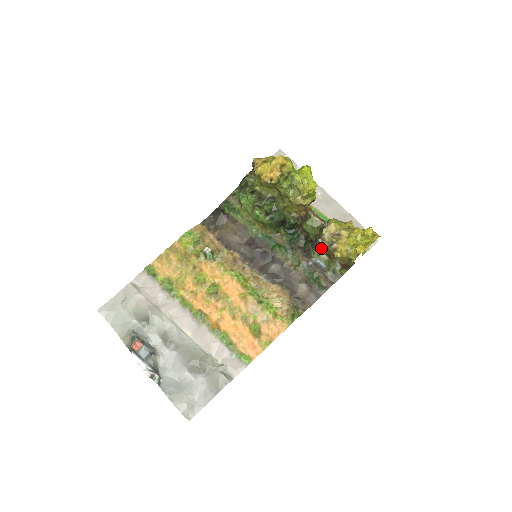
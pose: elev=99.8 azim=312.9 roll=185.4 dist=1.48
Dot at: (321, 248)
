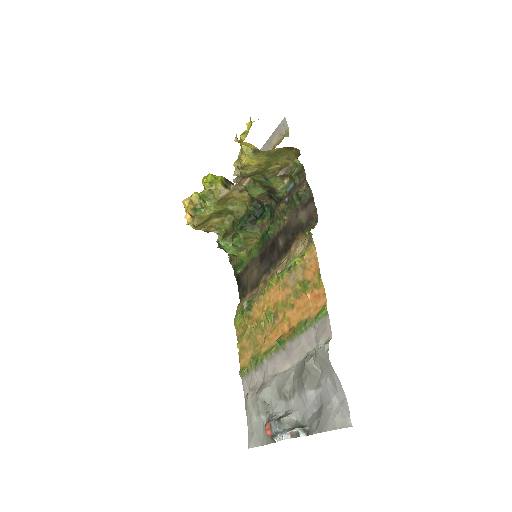
Dot at: (272, 183)
